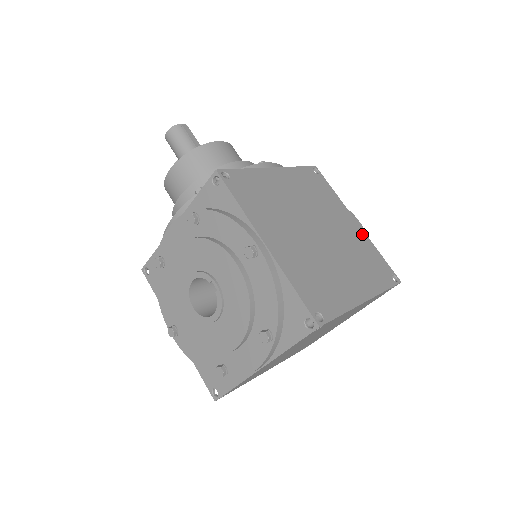
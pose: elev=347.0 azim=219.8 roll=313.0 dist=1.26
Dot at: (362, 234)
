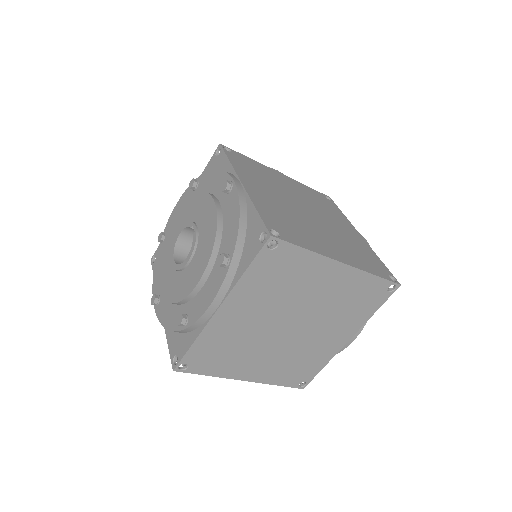
Dot at: (364, 243)
